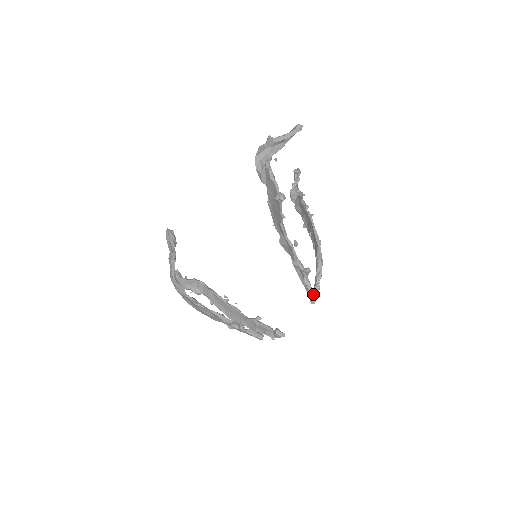
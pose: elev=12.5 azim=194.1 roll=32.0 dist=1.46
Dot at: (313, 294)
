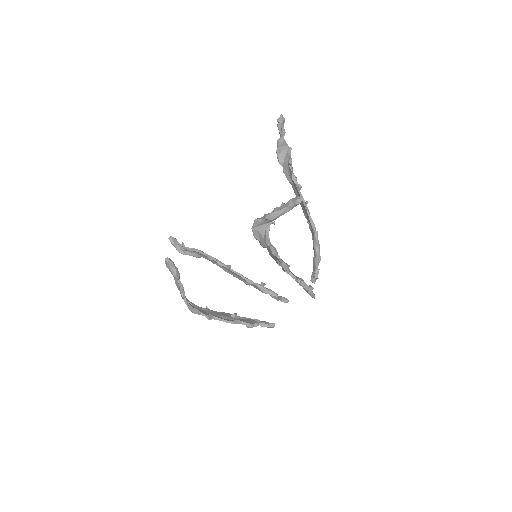
Dot at: (313, 275)
